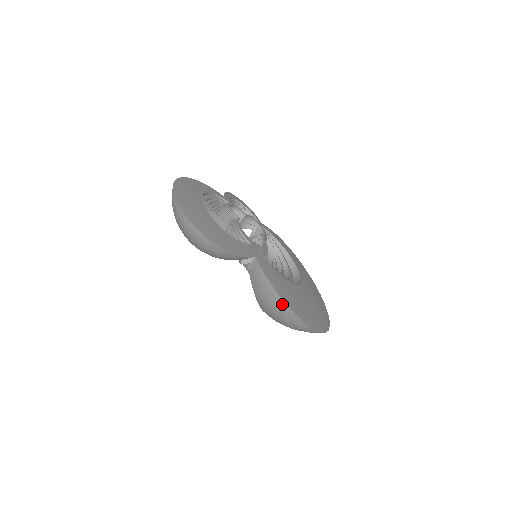
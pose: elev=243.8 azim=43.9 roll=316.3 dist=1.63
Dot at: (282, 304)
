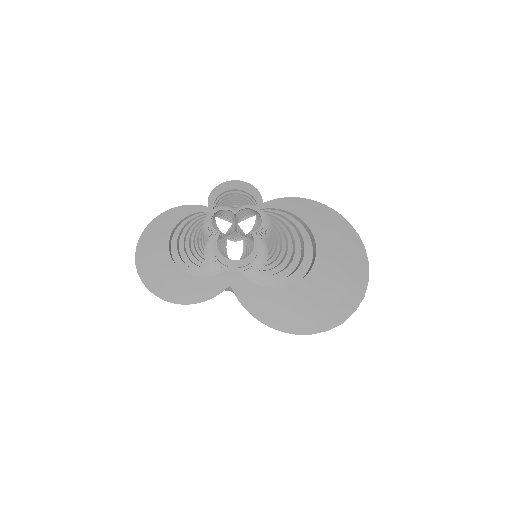
Dot at: (268, 325)
